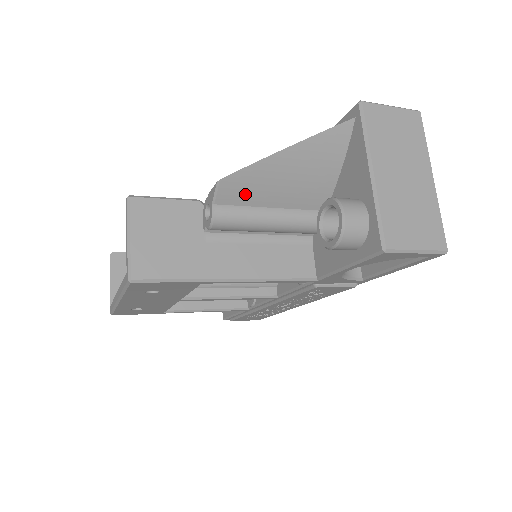
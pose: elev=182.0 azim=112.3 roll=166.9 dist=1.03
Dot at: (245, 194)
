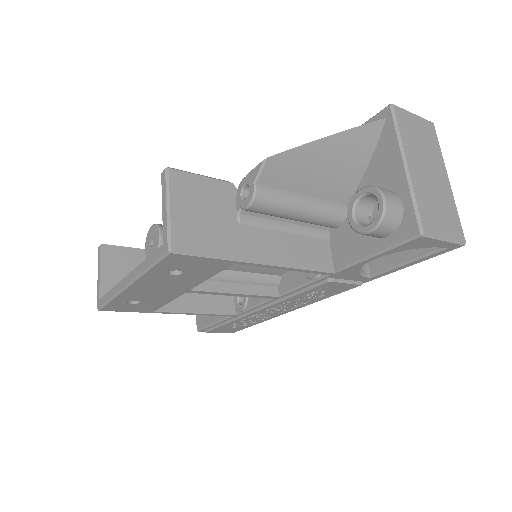
Dot at: (285, 177)
